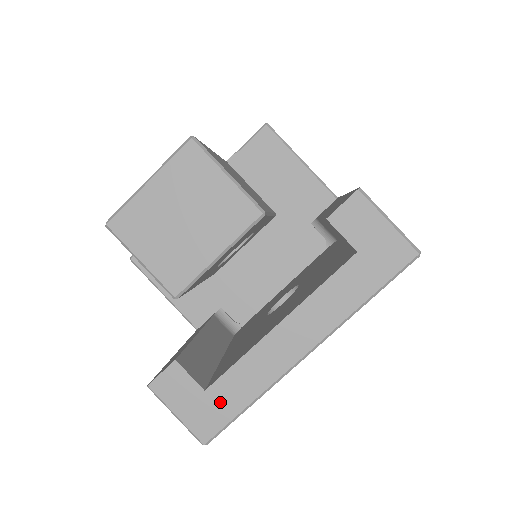
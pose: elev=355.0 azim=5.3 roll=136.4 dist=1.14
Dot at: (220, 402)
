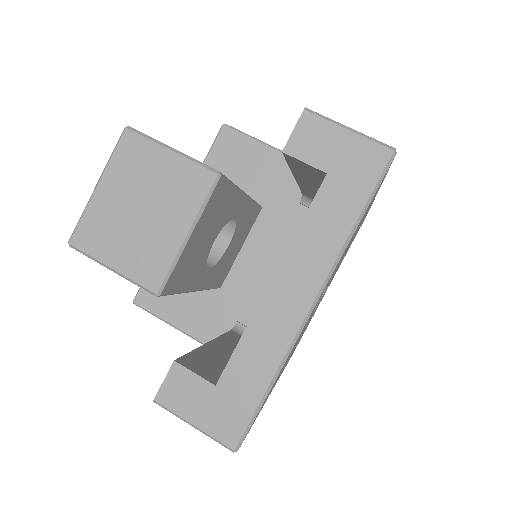
Dot at: (236, 393)
